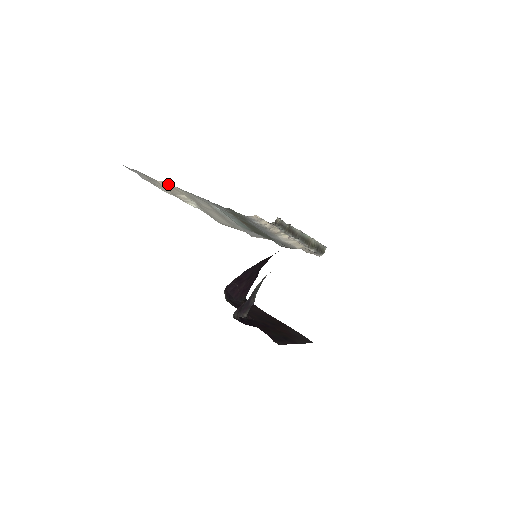
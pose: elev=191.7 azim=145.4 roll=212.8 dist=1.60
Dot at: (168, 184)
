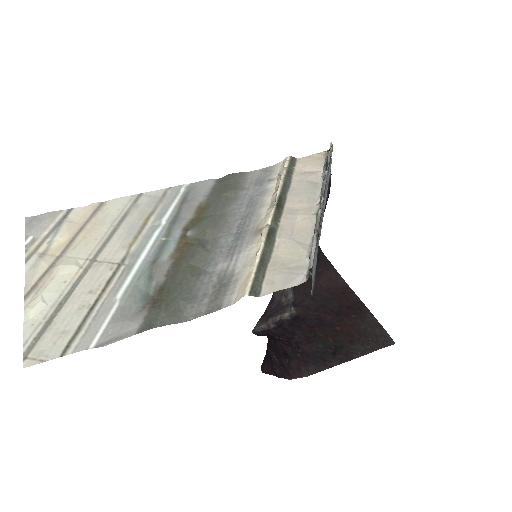
Dot at: (106, 201)
